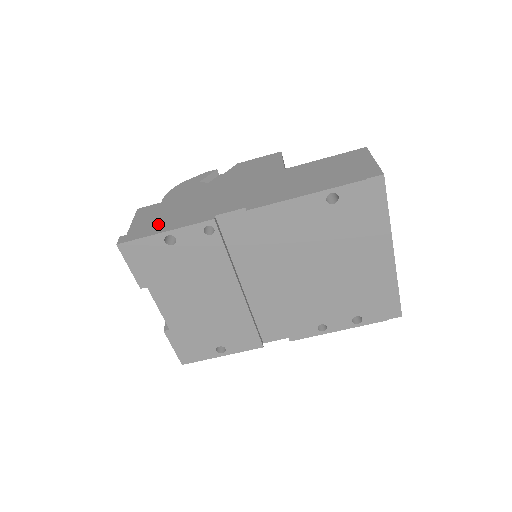
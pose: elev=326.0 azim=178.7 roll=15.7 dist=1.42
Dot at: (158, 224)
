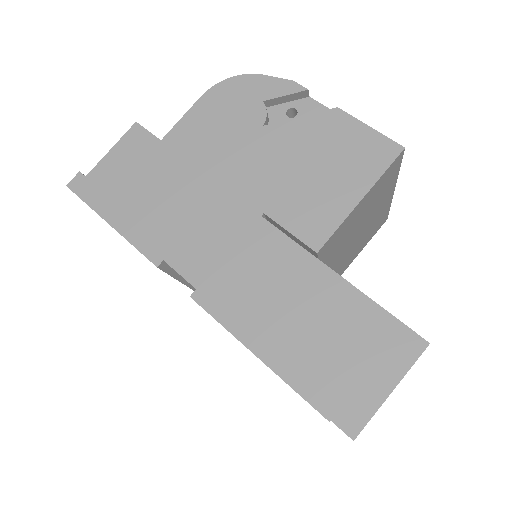
Dot at: (118, 196)
